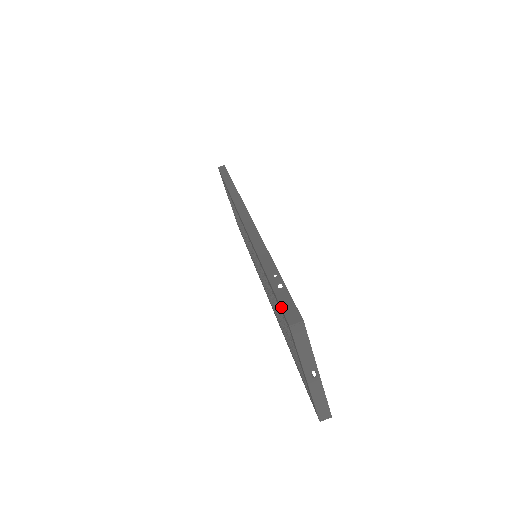
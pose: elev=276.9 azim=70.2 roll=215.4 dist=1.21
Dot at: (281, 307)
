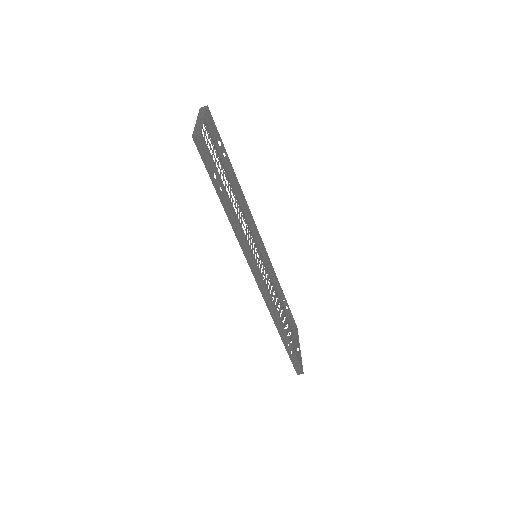
Dot at: (293, 366)
